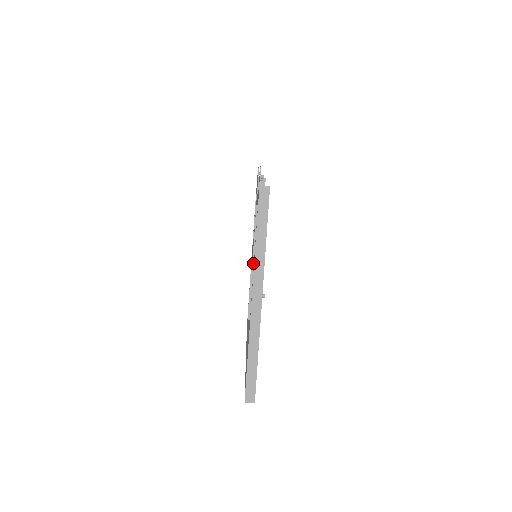
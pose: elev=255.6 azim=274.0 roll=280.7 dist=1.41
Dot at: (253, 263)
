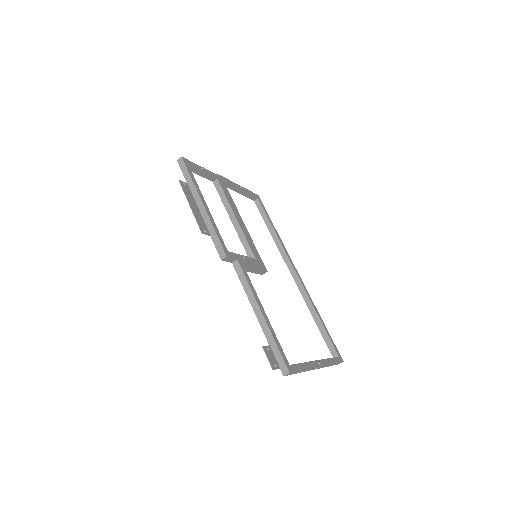
Dot at: (227, 186)
